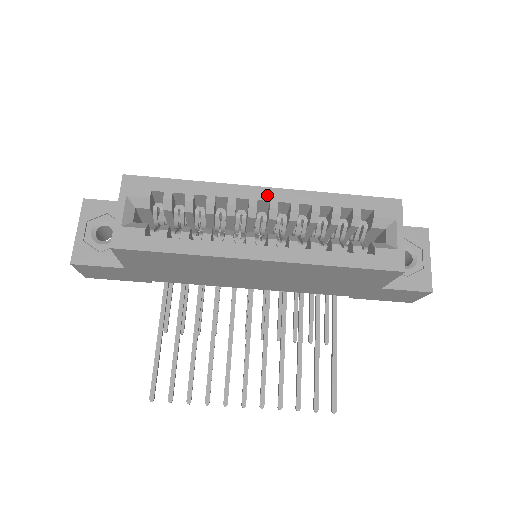
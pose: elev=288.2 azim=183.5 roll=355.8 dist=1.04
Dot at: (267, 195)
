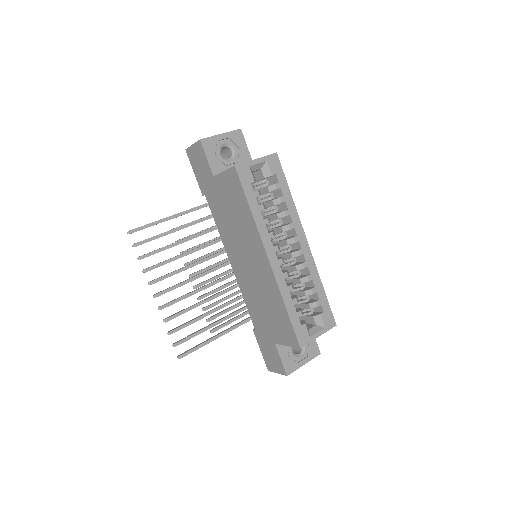
Dot at: (304, 245)
